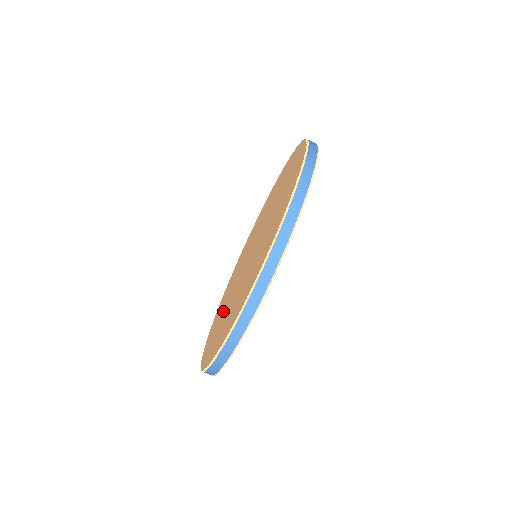
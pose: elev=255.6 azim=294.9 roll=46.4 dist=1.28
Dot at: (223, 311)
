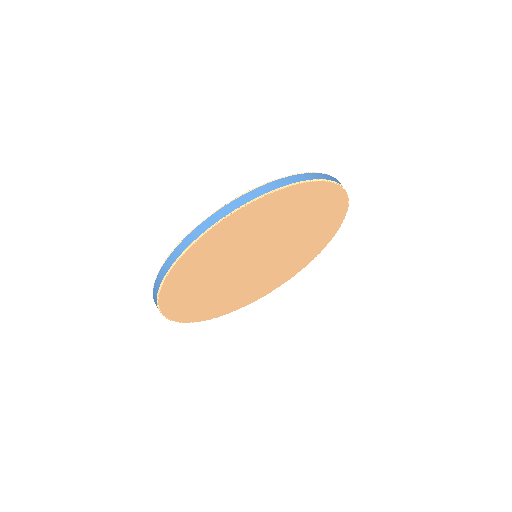
Dot at: occluded
